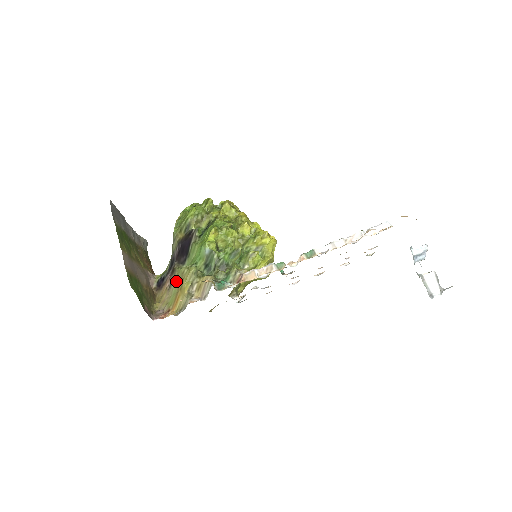
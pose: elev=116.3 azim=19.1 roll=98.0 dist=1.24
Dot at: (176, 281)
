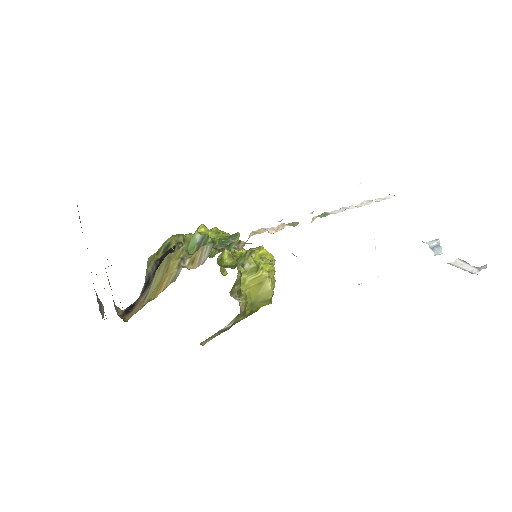
Dot at: (158, 275)
